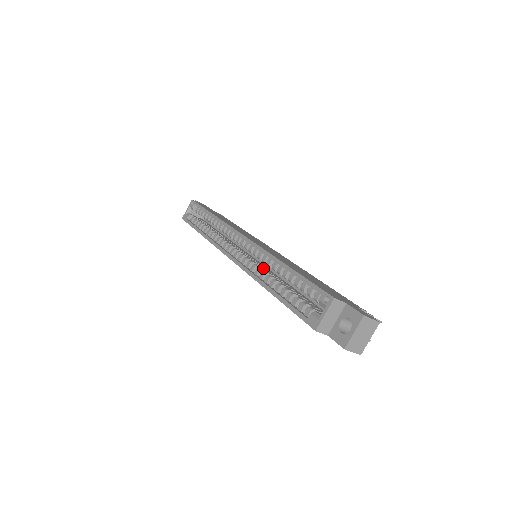
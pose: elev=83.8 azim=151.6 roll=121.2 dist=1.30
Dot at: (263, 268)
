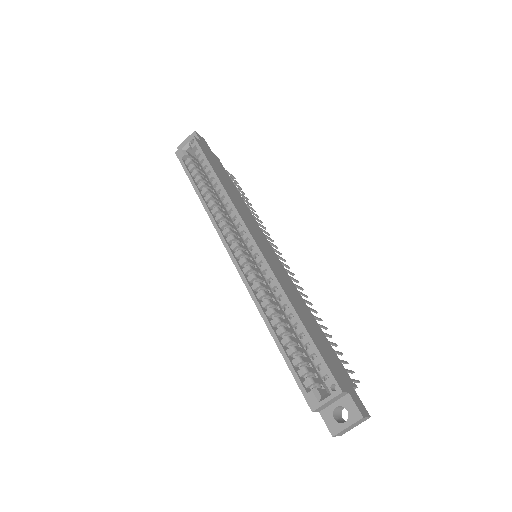
Dot at: (266, 290)
